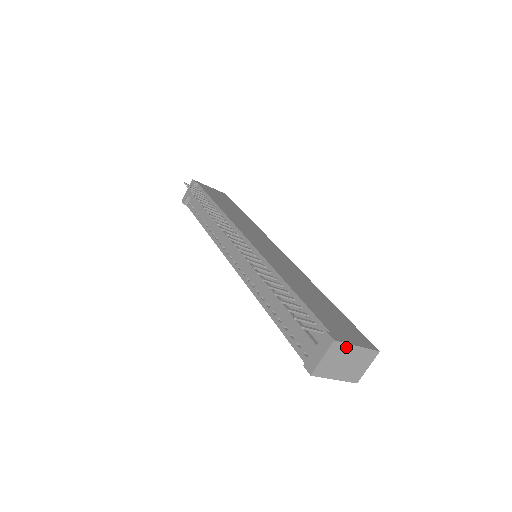
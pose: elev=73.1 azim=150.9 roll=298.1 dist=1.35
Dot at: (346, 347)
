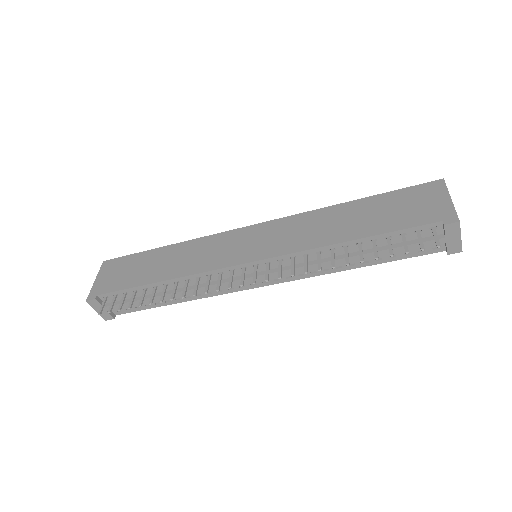
Dot at: (455, 211)
